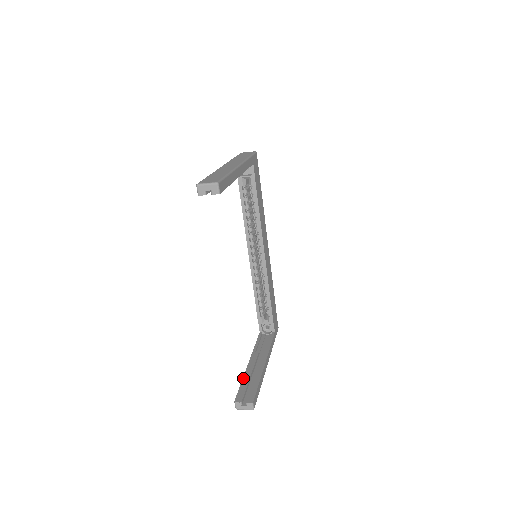
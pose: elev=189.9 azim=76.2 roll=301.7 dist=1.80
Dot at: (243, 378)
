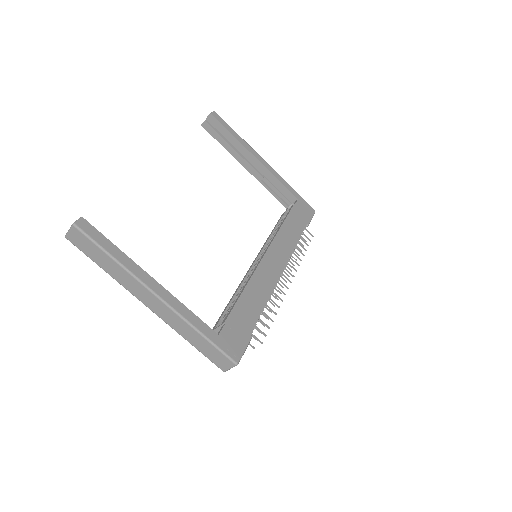
Dot at: occluded
